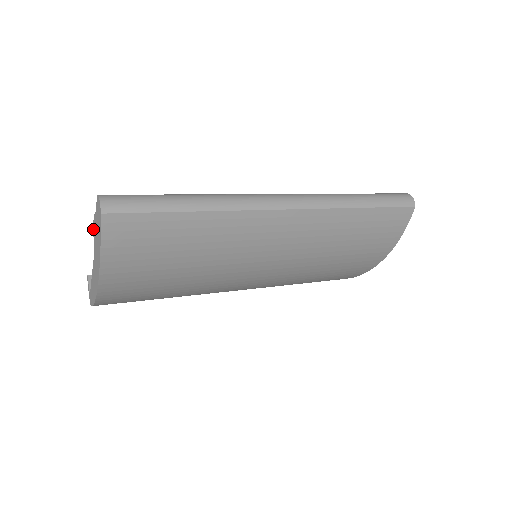
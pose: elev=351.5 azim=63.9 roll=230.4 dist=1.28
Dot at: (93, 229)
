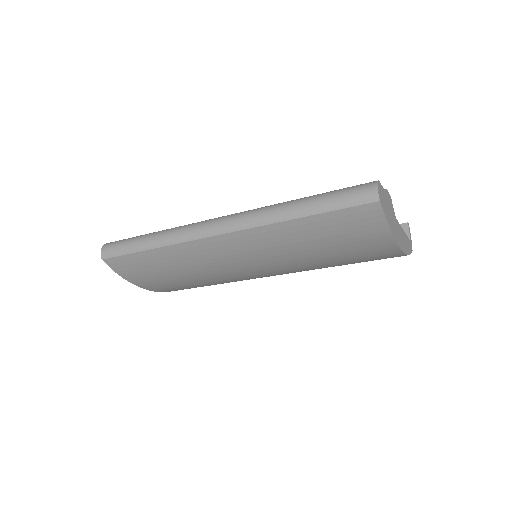
Dot at: occluded
